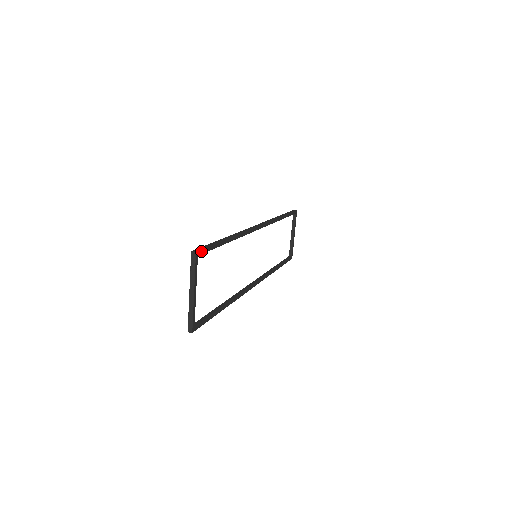
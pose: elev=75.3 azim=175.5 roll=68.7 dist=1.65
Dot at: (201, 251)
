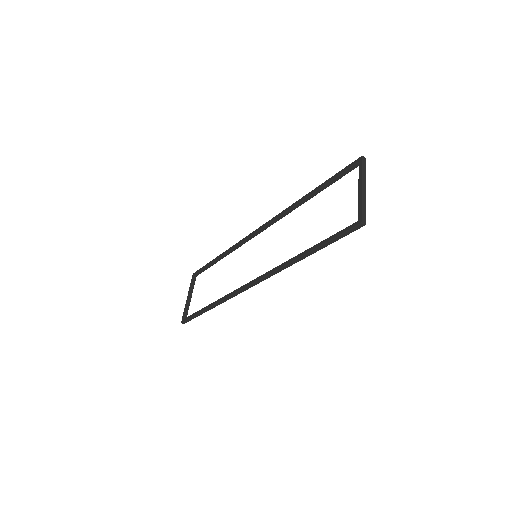
Dot at: (357, 165)
